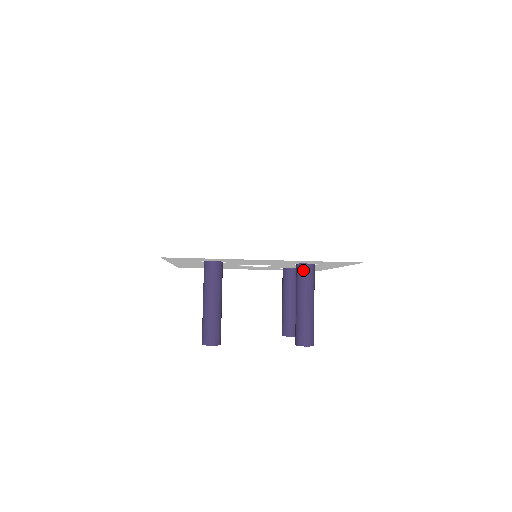
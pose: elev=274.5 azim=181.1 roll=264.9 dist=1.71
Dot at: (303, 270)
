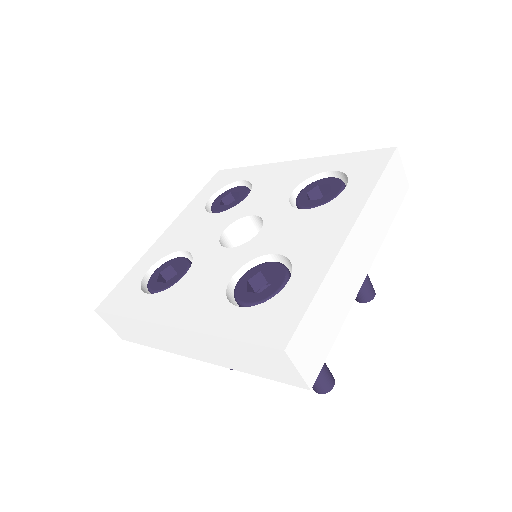
Dot at: occluded
